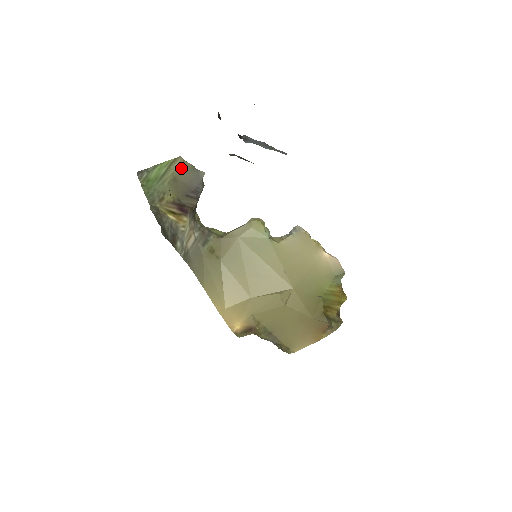
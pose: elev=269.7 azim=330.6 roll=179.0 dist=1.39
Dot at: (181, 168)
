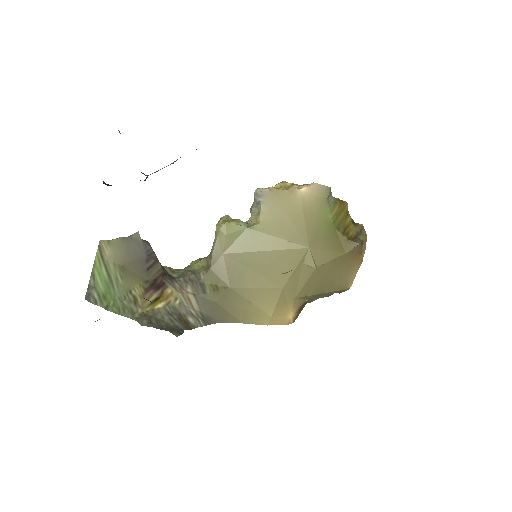
Dot at: (114, 251)
